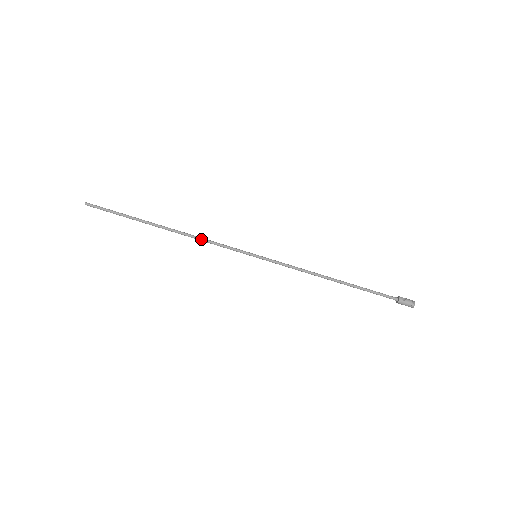
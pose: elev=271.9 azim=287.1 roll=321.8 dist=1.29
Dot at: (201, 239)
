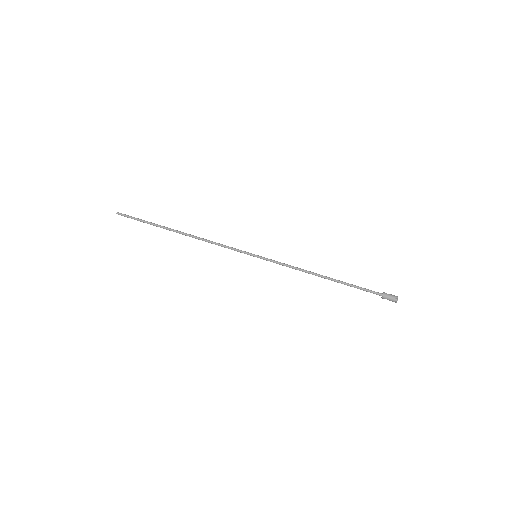
Dot at: (210, 241)
